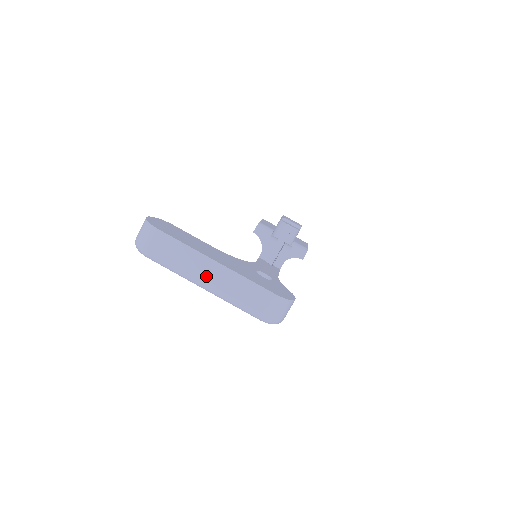
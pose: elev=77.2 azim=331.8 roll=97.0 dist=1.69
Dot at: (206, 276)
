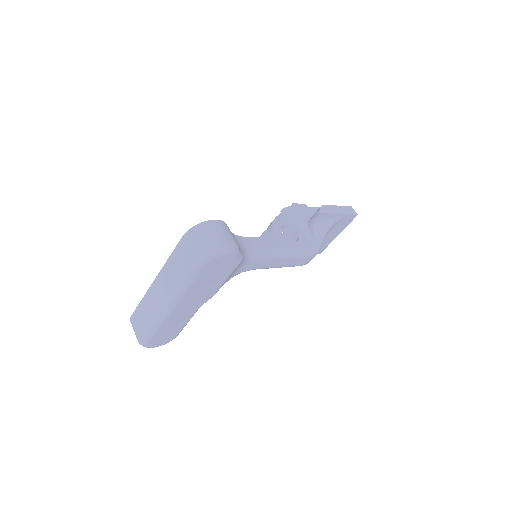
Dot at: (160, 297)
